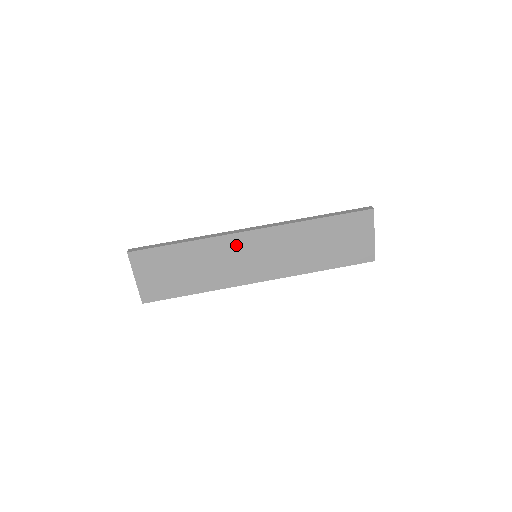
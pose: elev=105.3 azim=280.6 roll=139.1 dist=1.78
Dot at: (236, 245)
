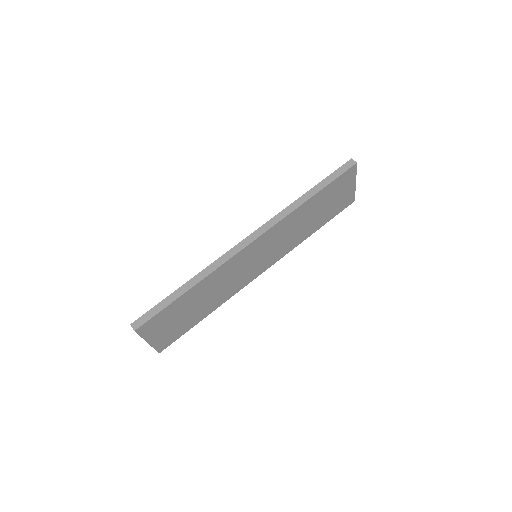
Dot at: (239, 261)
